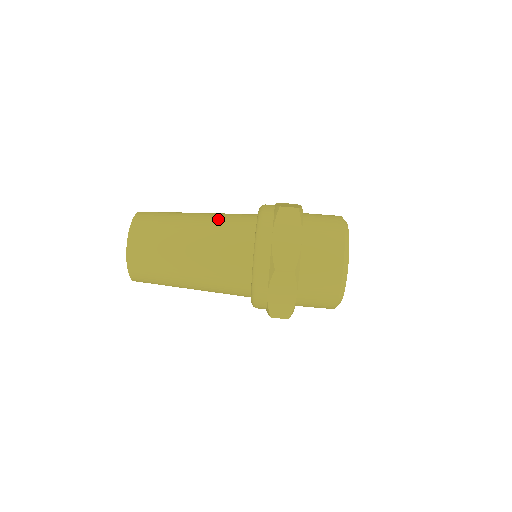
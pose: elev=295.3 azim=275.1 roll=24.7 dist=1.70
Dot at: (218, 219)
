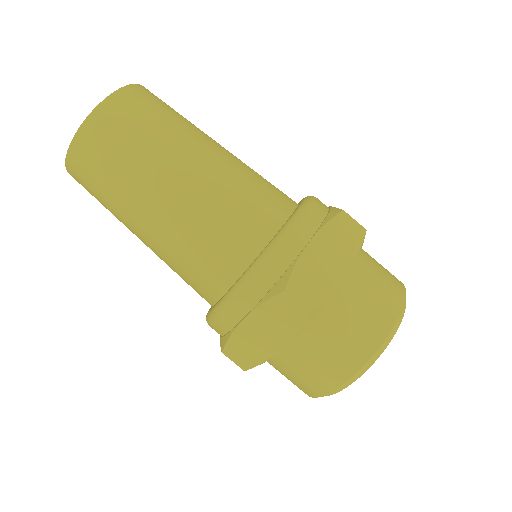
Dot at: (245, 169)
